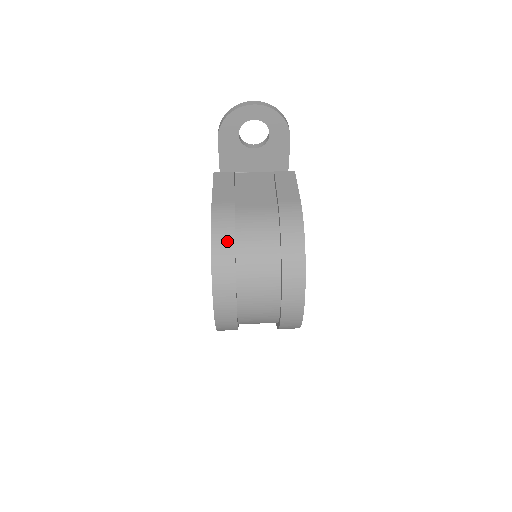
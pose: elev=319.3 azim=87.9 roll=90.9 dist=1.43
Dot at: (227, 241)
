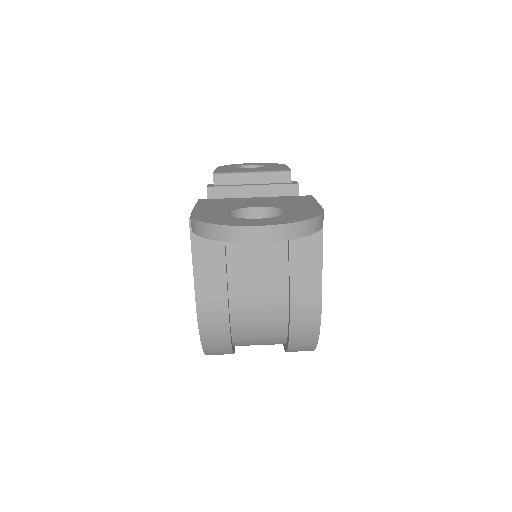
Dot at: (222, 345)
